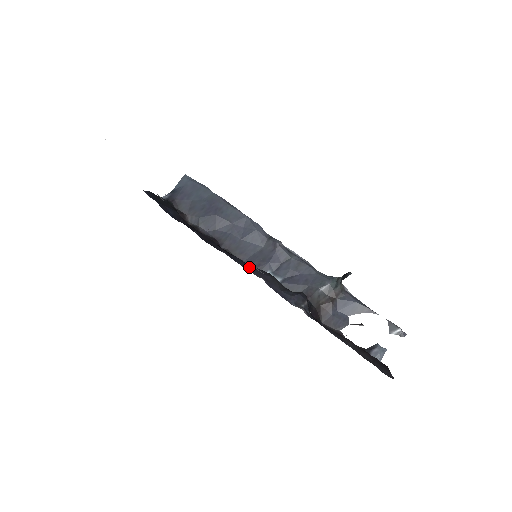
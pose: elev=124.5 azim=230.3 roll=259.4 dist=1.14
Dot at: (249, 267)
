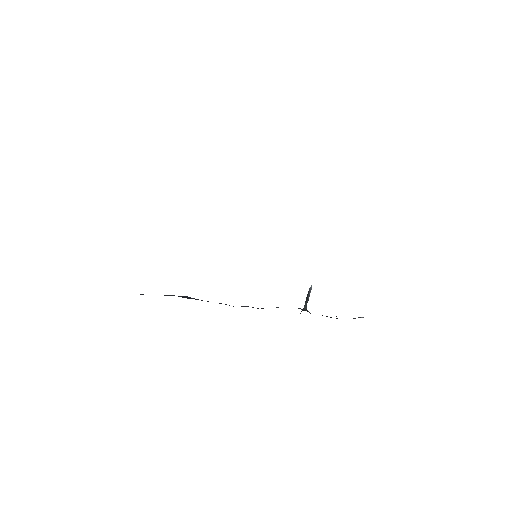
Dot at: occluded
